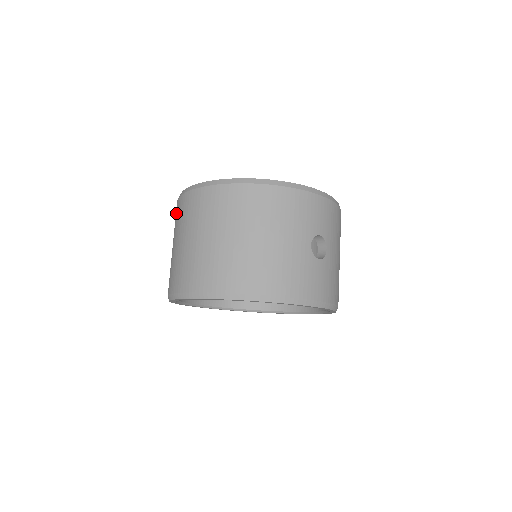
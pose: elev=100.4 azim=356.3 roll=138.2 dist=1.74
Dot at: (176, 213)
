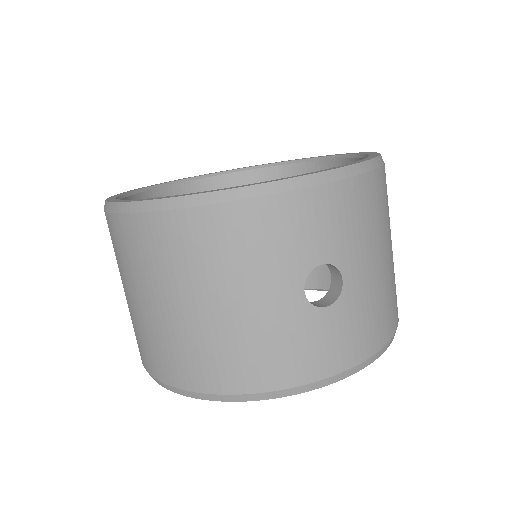
Dot at: occluded
